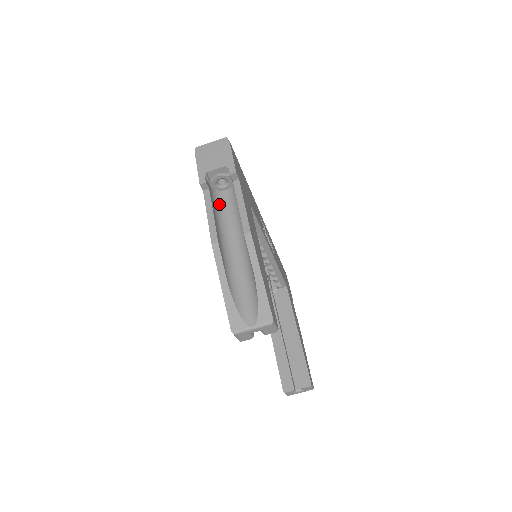
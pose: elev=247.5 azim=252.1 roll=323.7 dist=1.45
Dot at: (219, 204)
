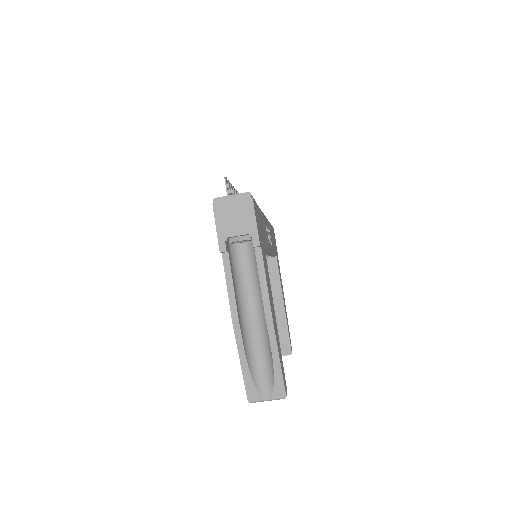
Dot at: (236, 261)
